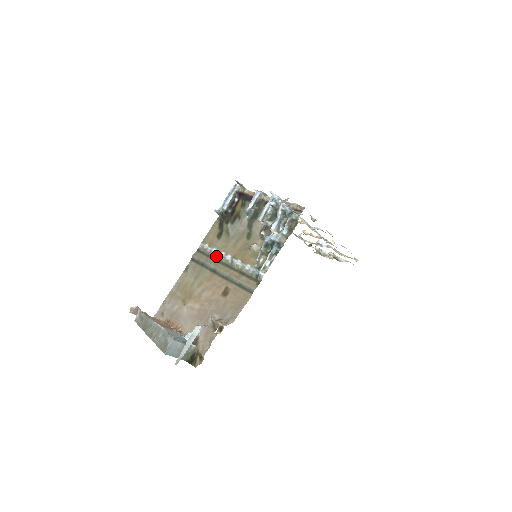
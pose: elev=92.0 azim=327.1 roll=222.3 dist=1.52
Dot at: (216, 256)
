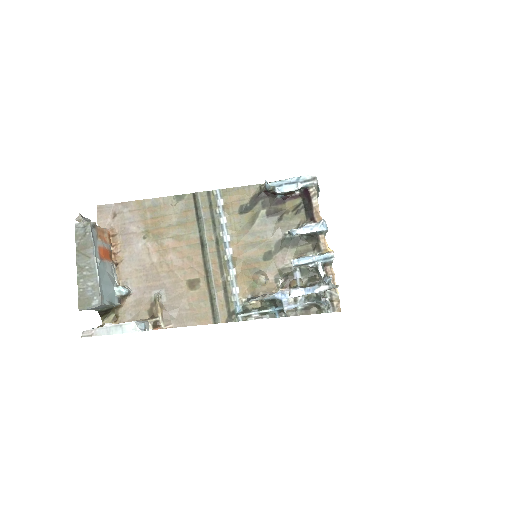
Dot at: (219, 230)
